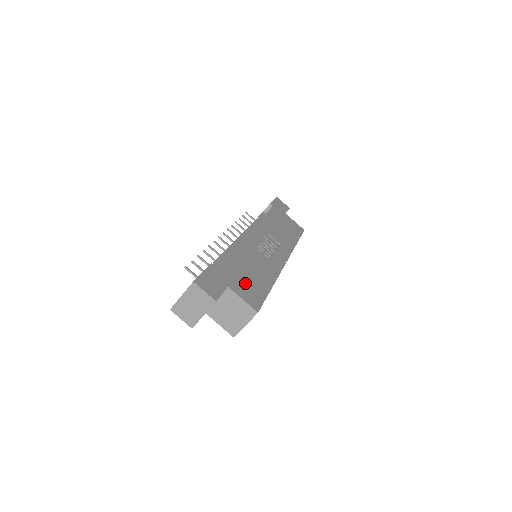
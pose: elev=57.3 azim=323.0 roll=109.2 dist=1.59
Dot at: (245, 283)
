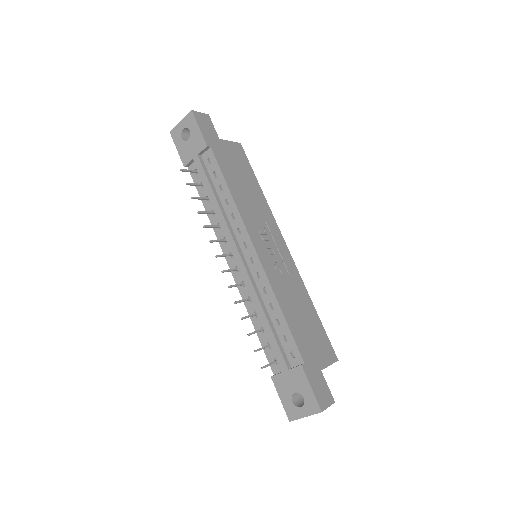
Dot at: (315, 342)
